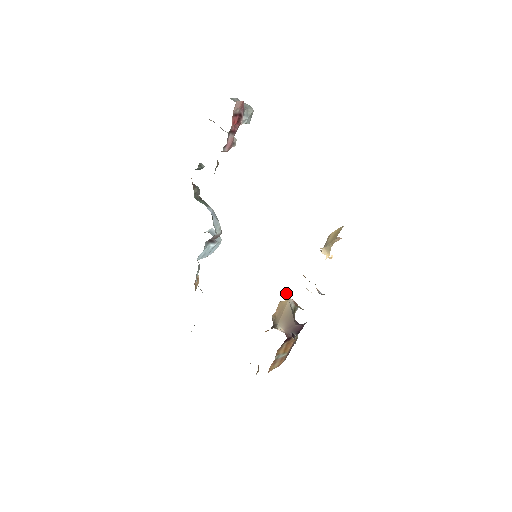
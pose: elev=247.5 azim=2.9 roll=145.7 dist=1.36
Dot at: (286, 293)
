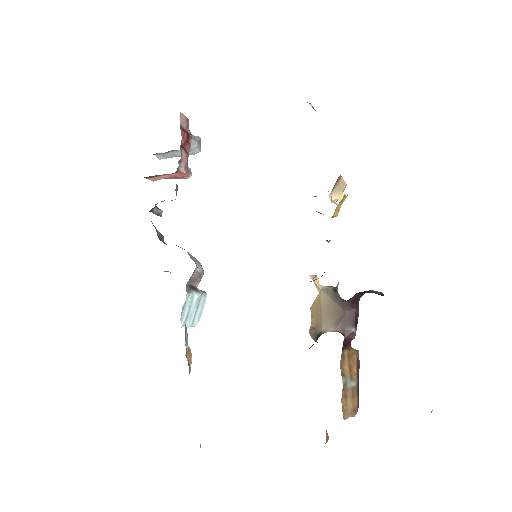
Dot at: (313, 278)
